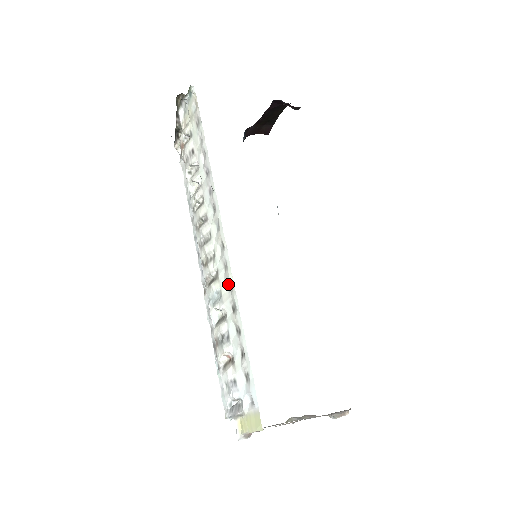
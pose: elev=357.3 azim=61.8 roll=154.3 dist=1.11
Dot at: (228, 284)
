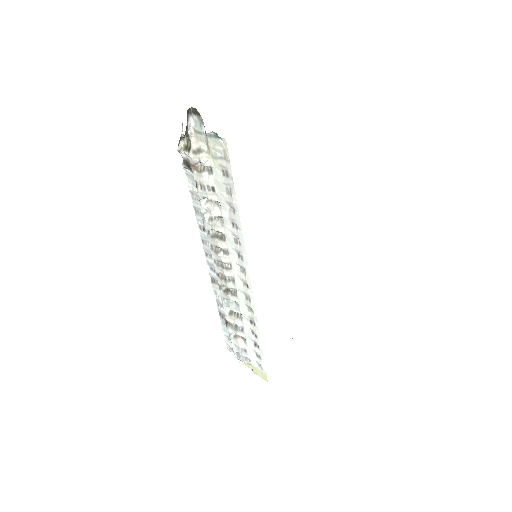
Dot at: (248, 307)
